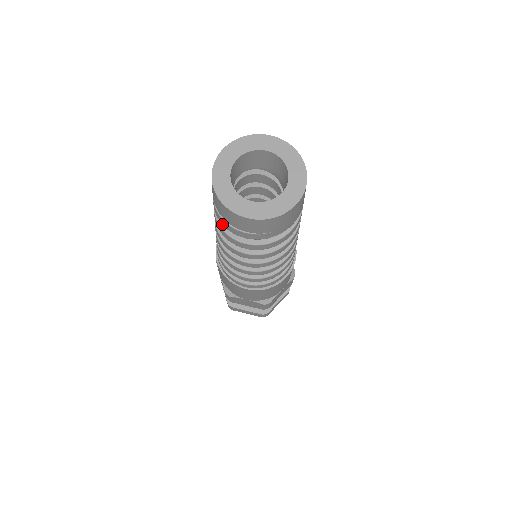
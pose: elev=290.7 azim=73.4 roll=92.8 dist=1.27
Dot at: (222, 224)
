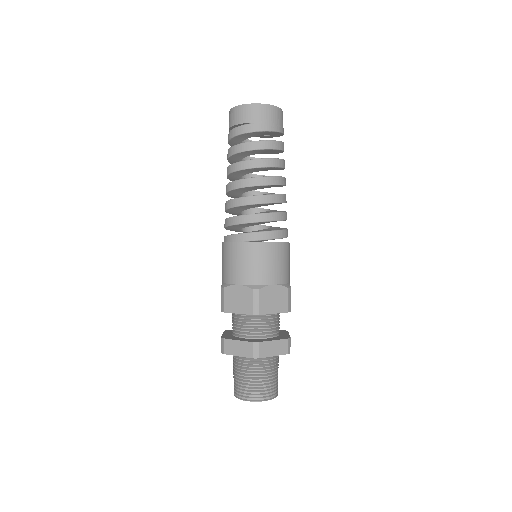
Dot at: (229, 139)
